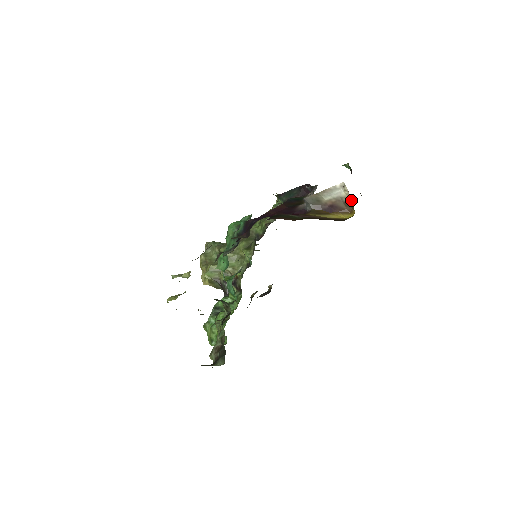
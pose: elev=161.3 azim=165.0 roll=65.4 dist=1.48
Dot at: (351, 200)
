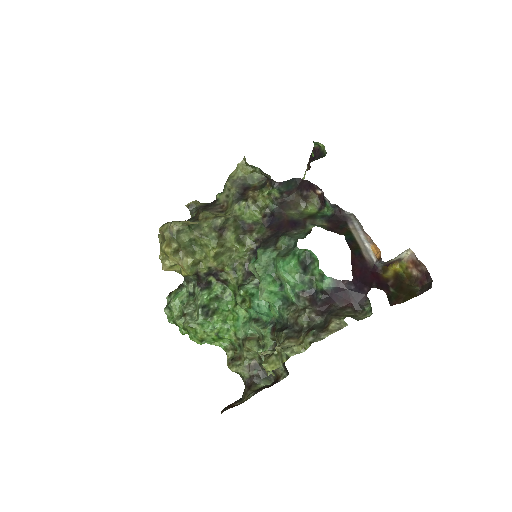
Dot at: (408, 262)
